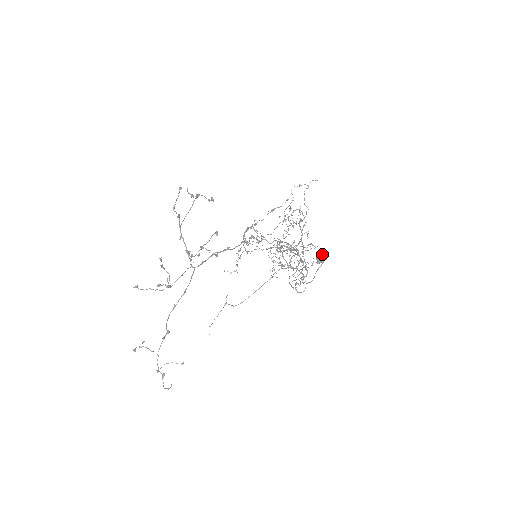
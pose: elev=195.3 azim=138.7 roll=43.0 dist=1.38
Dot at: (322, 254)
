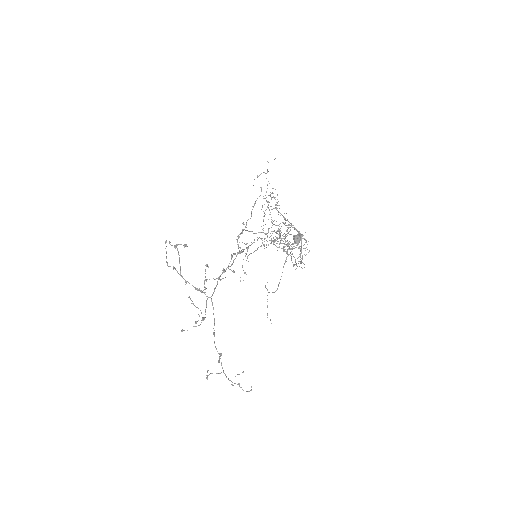
Dot at: (297, 234)
